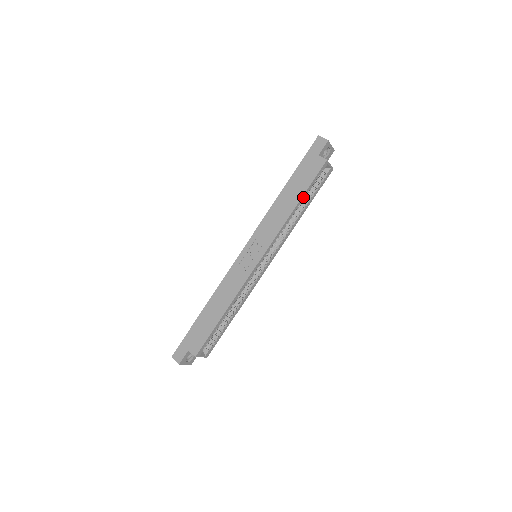
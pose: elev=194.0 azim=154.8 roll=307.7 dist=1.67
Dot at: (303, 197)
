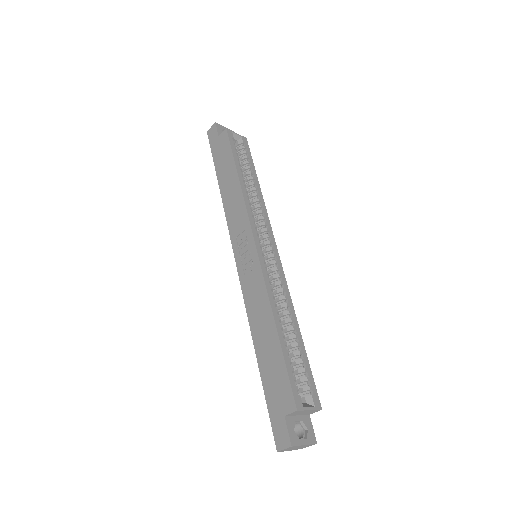
Dot at: (238, 167)
